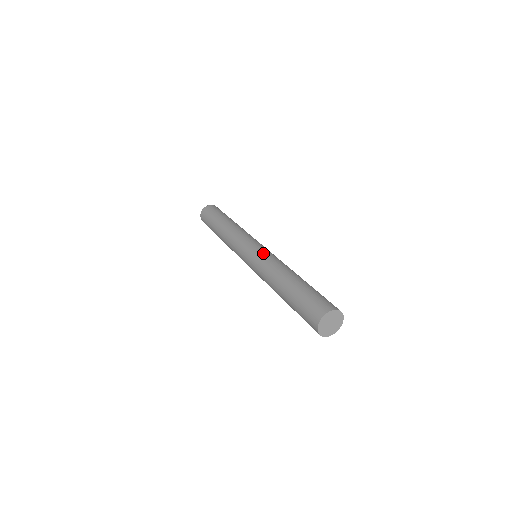
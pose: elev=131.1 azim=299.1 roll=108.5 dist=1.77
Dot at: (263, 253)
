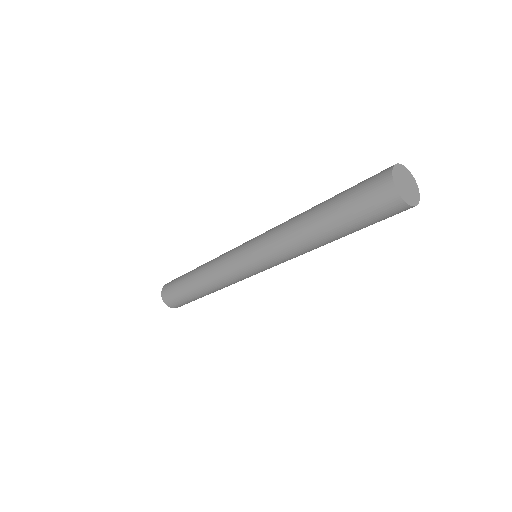
Dot at: occluded
